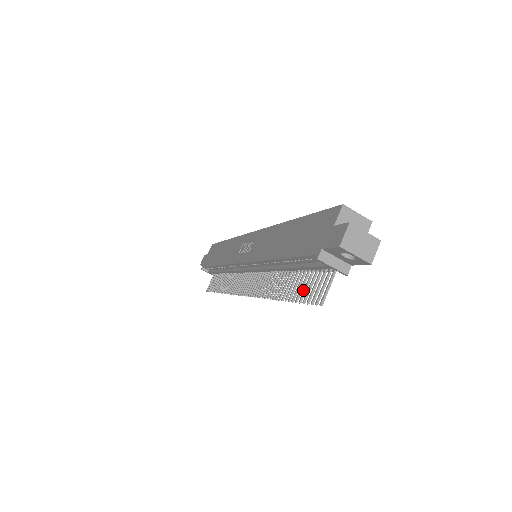
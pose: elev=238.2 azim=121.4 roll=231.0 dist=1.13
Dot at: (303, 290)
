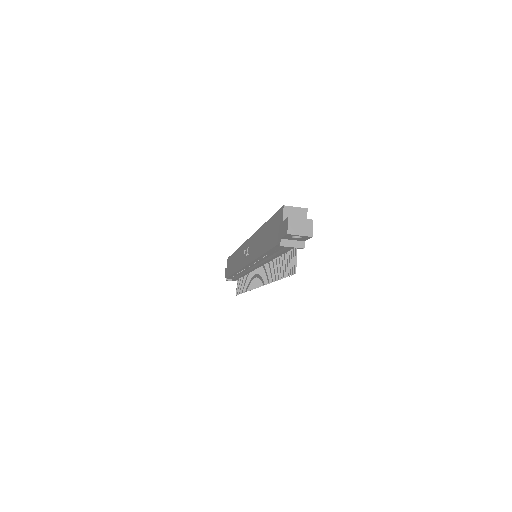
Dot at: (285, 268)
